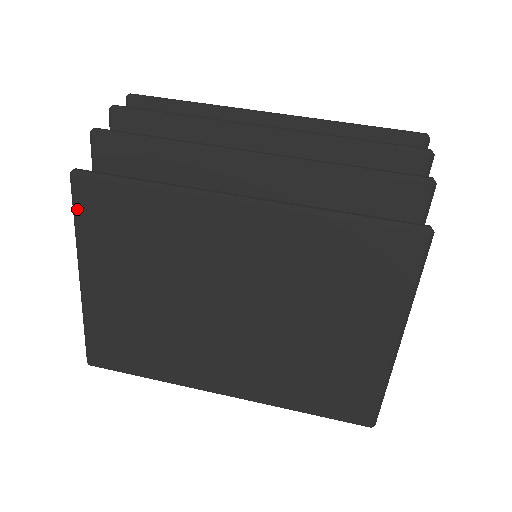
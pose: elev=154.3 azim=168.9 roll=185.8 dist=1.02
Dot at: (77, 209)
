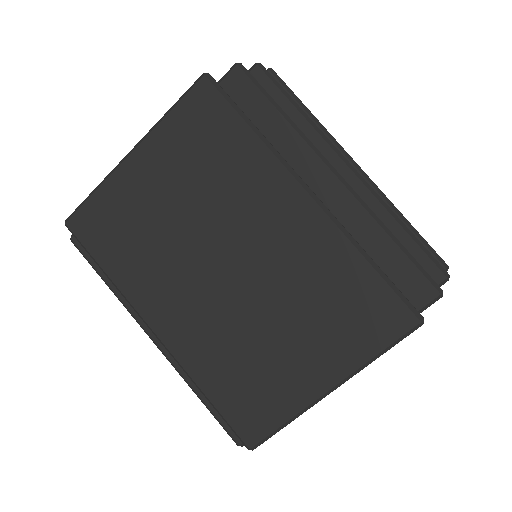
Dot at: (184, 101)
